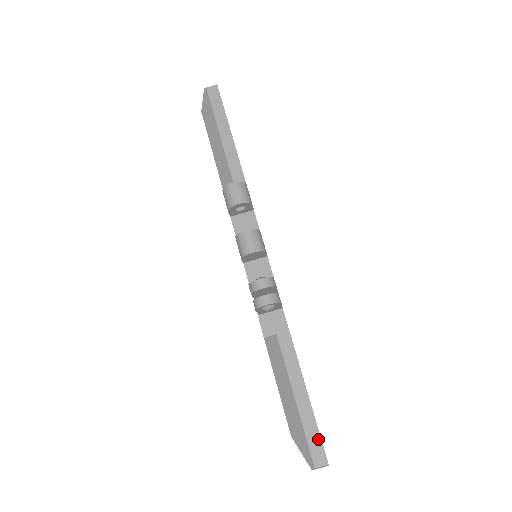
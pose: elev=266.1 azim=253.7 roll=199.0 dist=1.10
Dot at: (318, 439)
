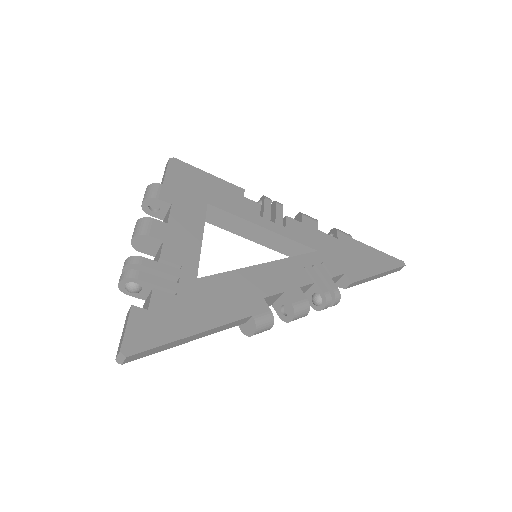
Dot at: (396, 270)
